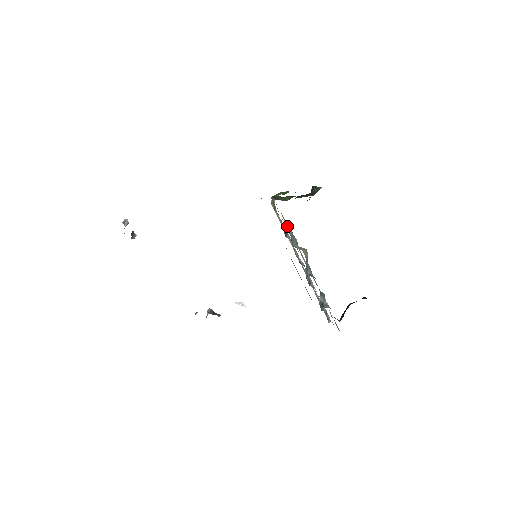
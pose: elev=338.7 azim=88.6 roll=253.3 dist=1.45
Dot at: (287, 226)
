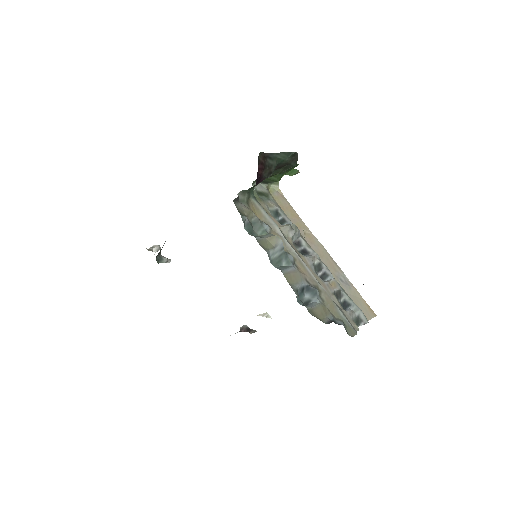
Dot at: (260, 212)
